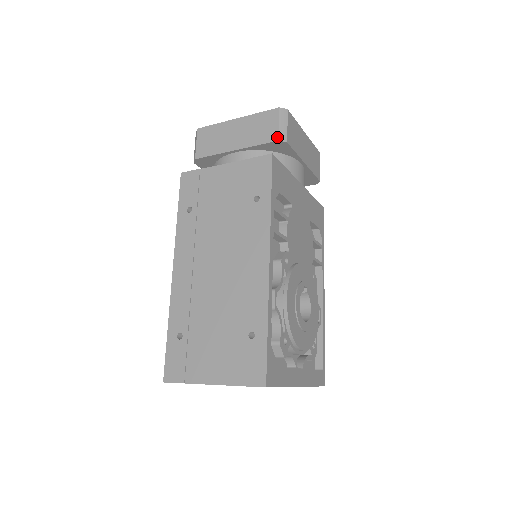
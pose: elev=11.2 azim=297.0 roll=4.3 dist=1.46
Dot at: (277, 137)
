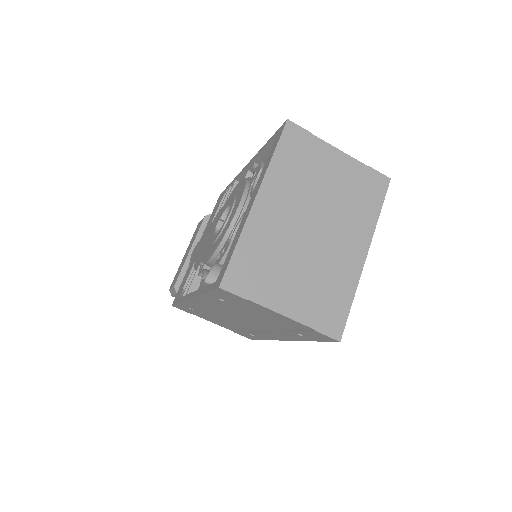
Dot at: occluded
